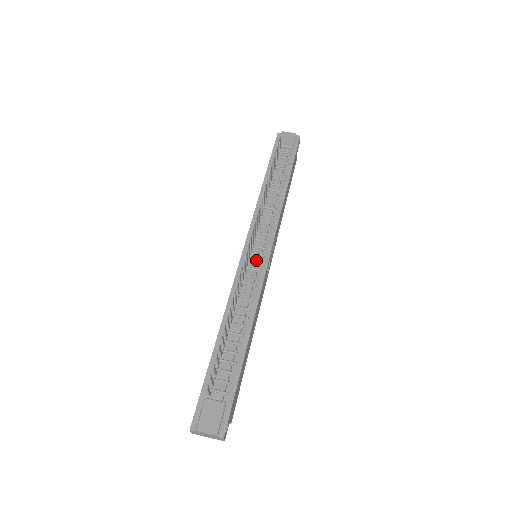
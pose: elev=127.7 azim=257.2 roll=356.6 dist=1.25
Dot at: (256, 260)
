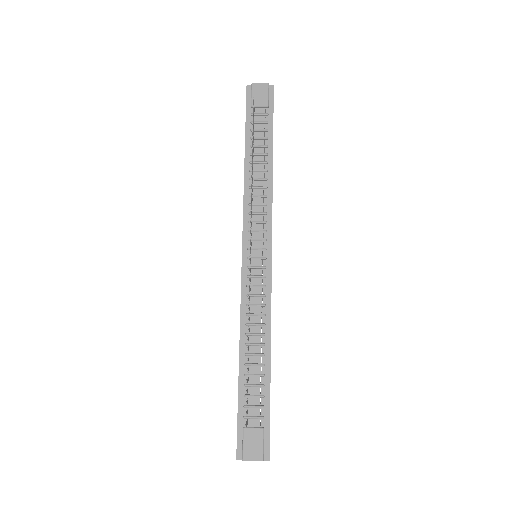
Dot at: (258, 265)
